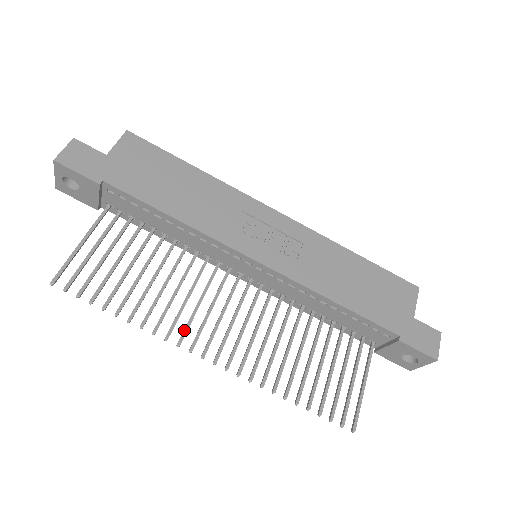
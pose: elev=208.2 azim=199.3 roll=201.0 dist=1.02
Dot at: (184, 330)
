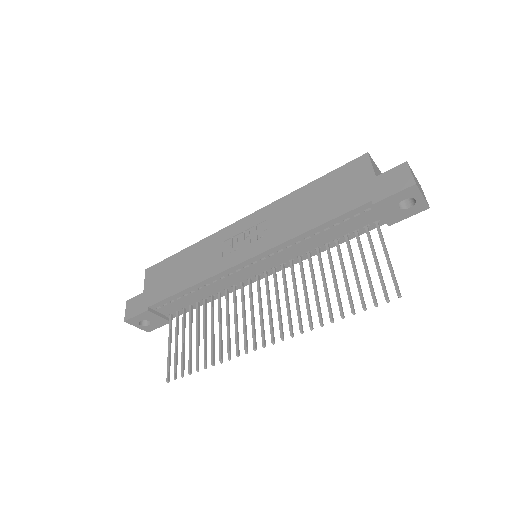
Dot at: (244, 341)
